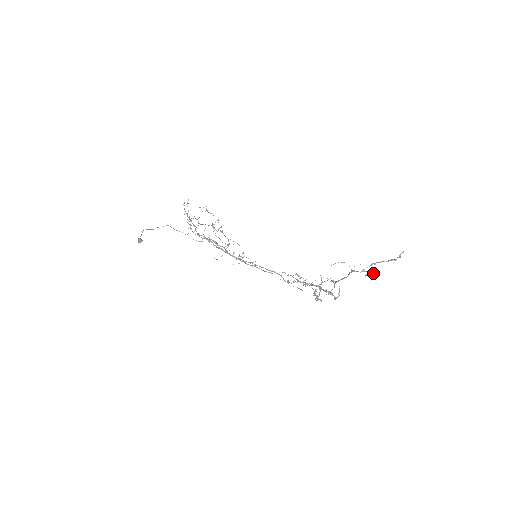
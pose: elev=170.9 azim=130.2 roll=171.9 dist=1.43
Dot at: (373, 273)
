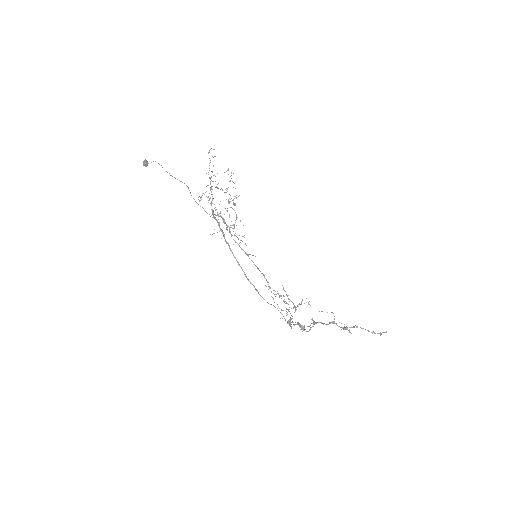
Dot at: (350, 332)
